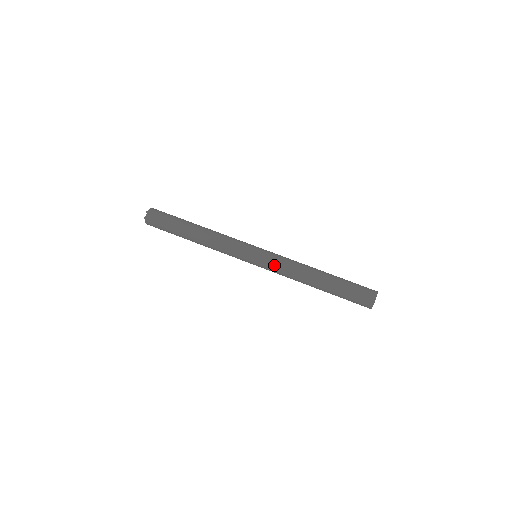
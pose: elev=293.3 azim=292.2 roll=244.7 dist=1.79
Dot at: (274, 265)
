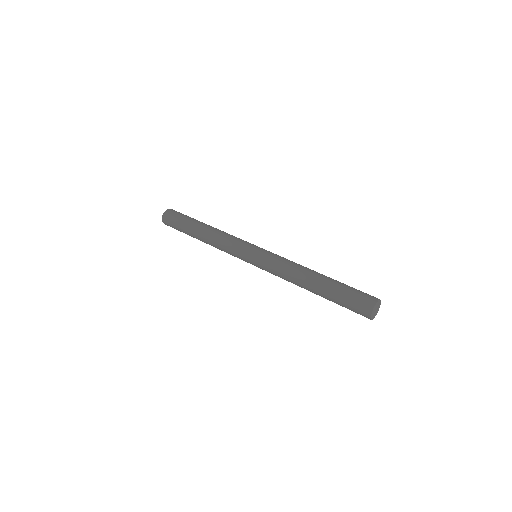
Dot at: (276, 255)
